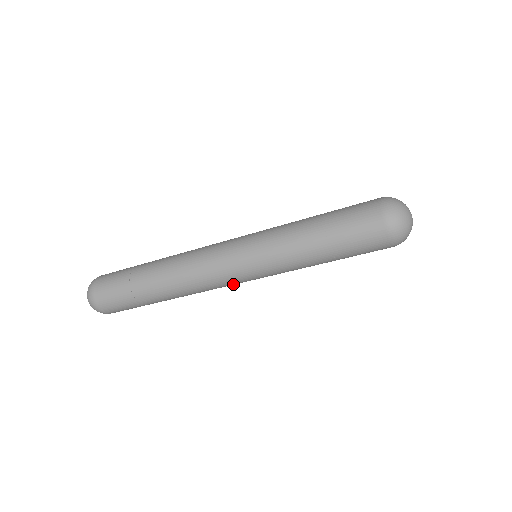
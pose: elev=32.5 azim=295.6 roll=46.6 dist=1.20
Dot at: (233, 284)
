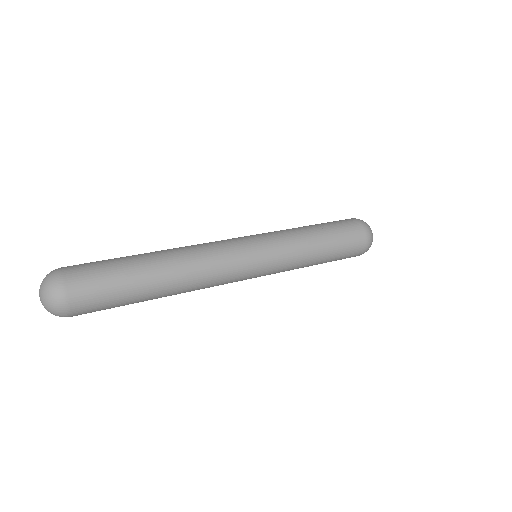
Dot at: occluded
